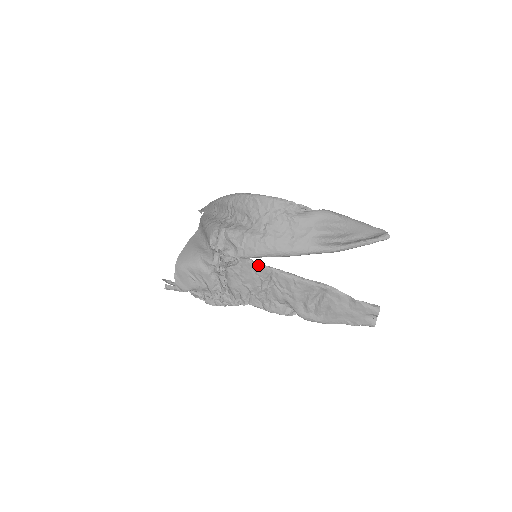
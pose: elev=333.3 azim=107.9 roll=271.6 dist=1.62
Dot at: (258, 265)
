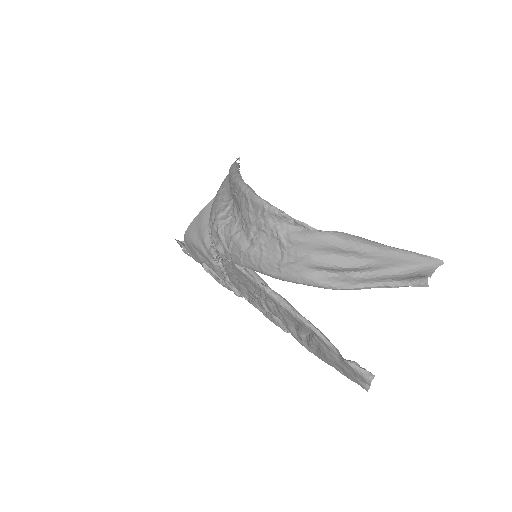
Dot at: (246, 275)
